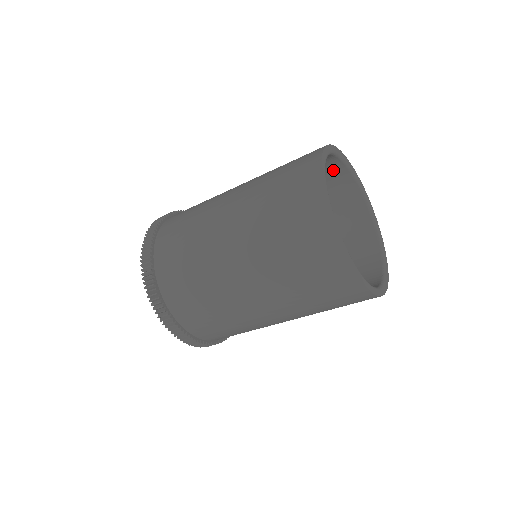
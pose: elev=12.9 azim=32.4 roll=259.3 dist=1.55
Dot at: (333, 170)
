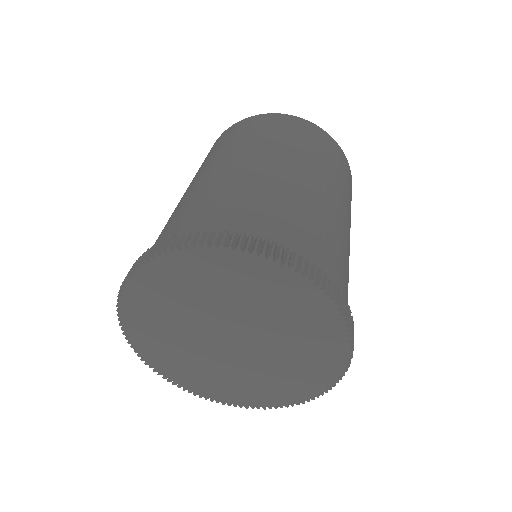
Dot at: occluded
